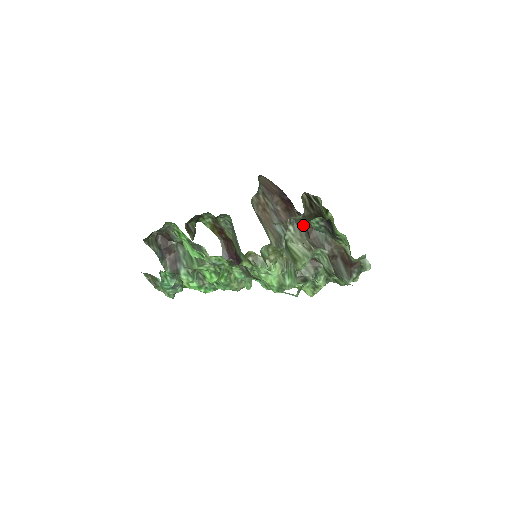
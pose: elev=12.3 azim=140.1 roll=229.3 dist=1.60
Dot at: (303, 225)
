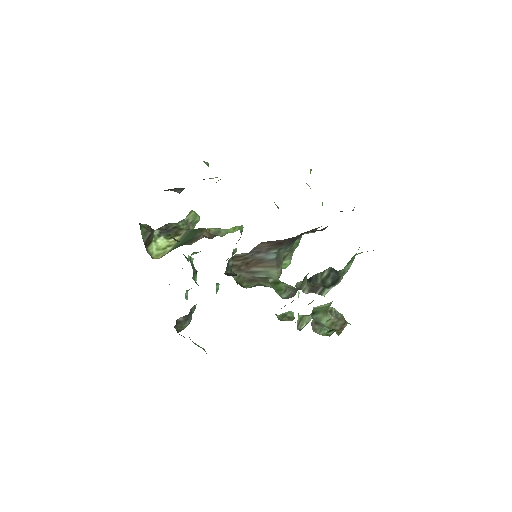
Dot at: occluded
